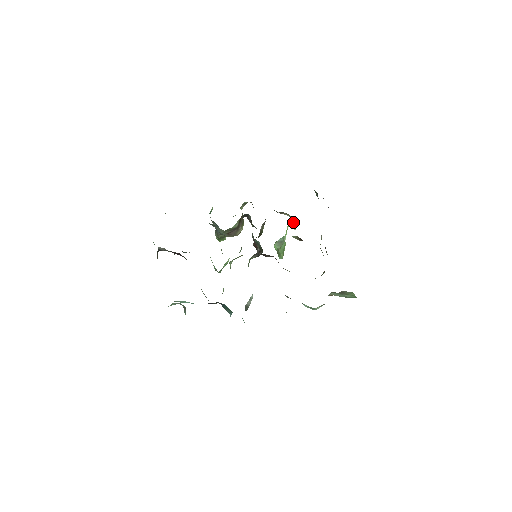
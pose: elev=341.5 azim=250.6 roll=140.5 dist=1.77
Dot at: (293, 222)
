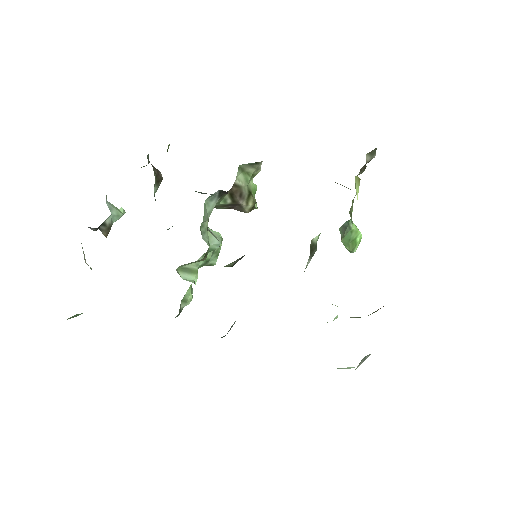
Dot at: (352, 203)
